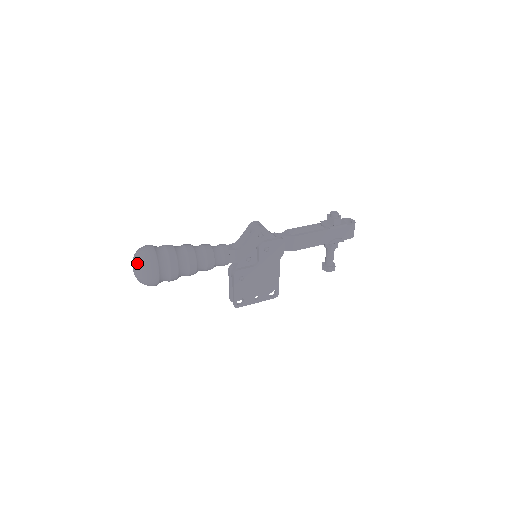
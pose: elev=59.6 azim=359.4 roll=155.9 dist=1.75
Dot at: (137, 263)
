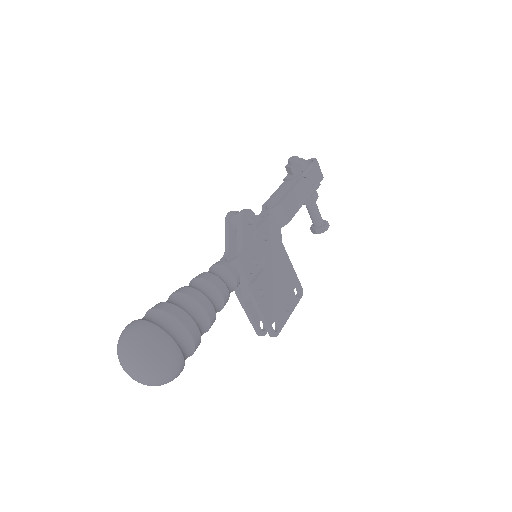
Dot at: (136, 357)
